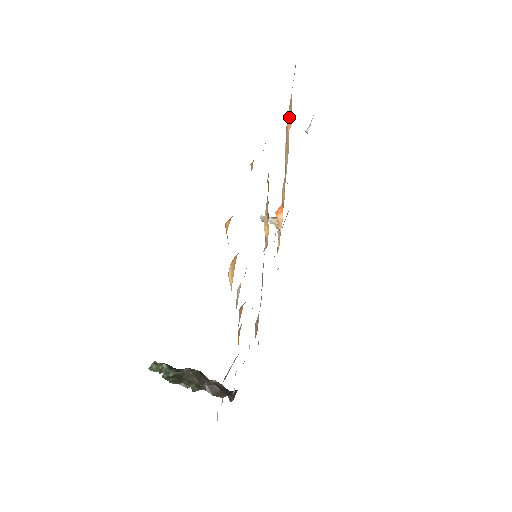
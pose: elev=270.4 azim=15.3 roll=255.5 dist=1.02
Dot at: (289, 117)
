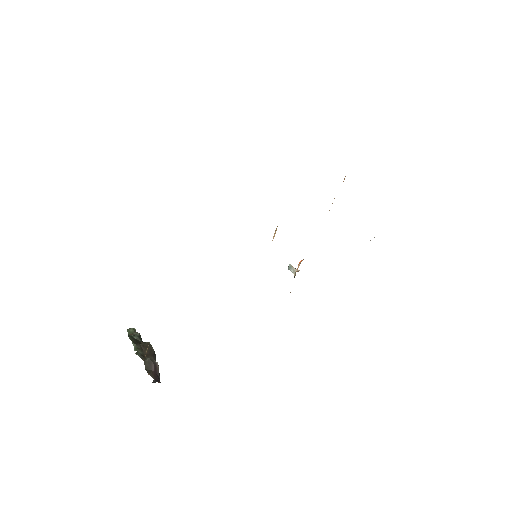
Dot at: occluded
